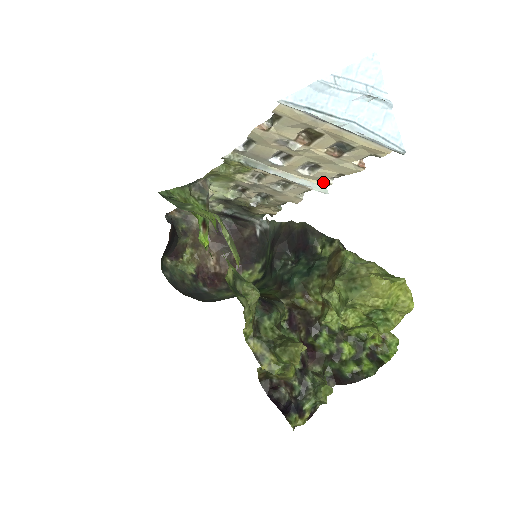
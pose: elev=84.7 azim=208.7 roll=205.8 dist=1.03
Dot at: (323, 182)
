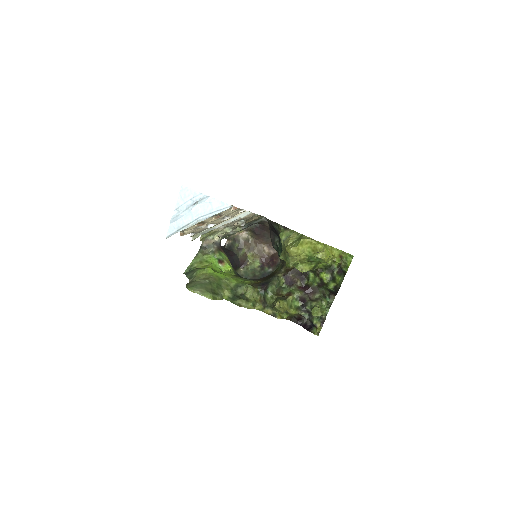
Dot at: (242, 212)
